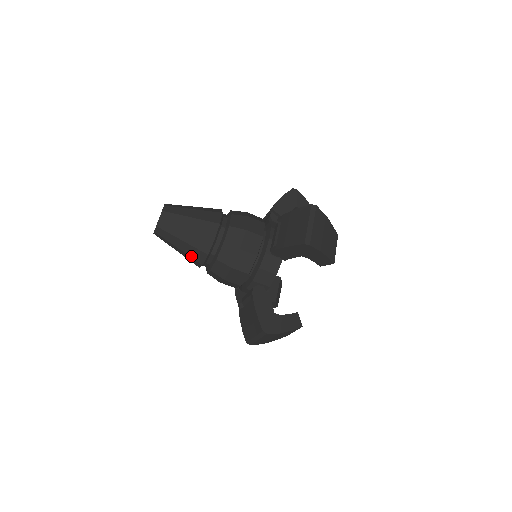
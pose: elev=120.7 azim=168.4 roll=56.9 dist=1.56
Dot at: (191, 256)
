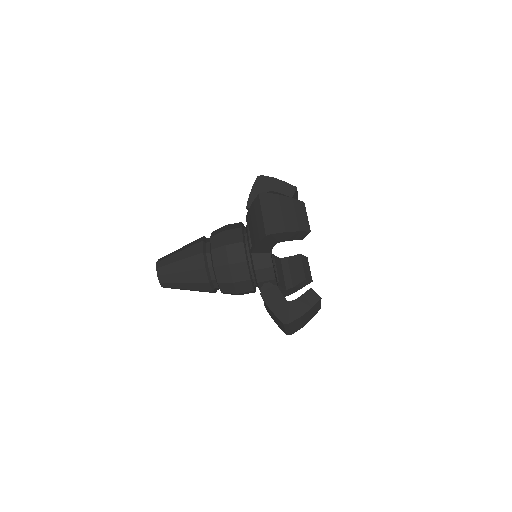
Dot at: (200, 290)
